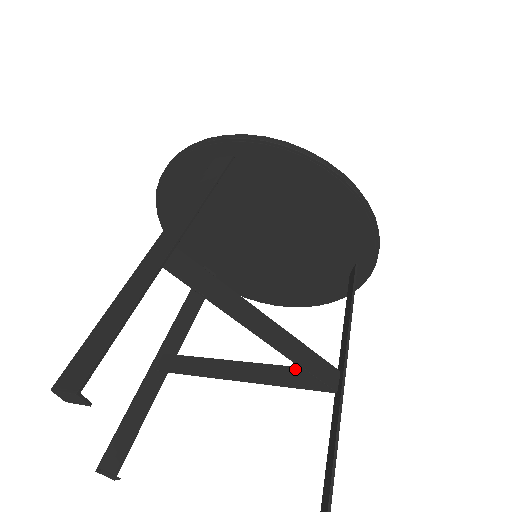
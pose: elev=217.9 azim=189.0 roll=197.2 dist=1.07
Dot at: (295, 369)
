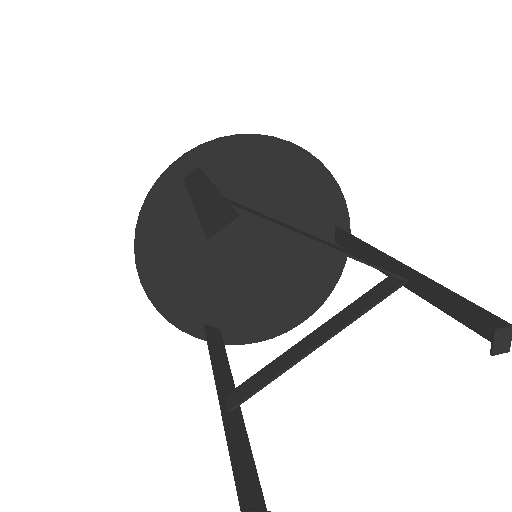
Dot at: (359, 299)
